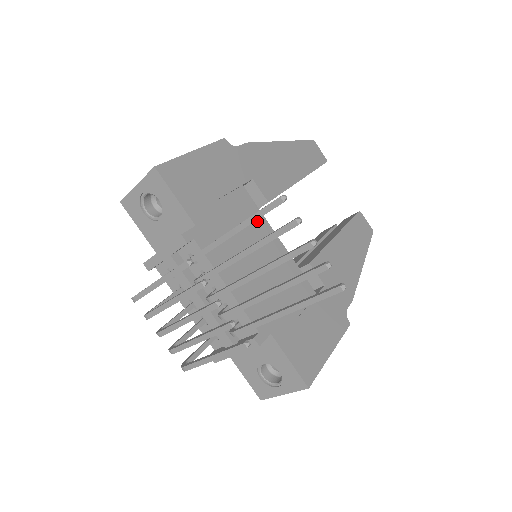
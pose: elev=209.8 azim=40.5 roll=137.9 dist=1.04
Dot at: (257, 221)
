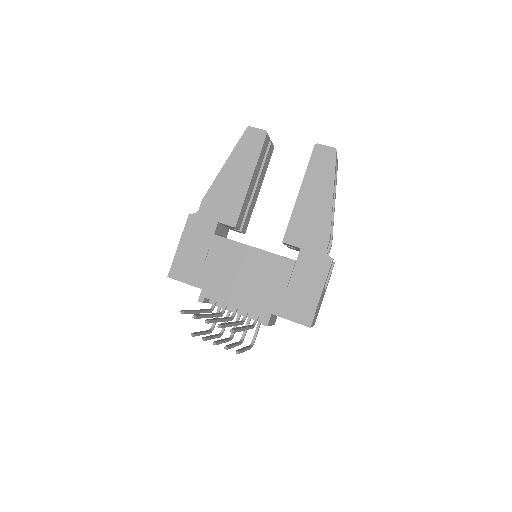
Dot at: (233, 250)
